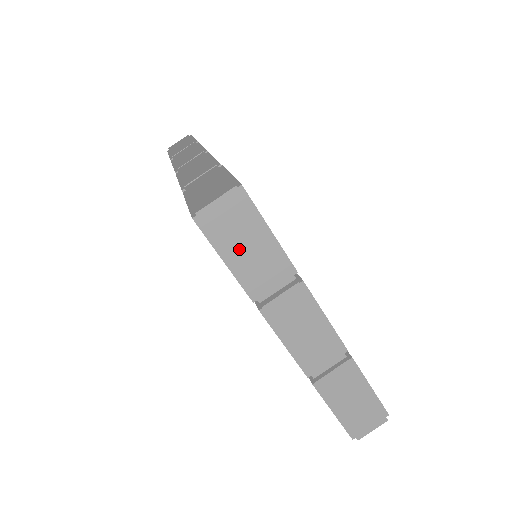
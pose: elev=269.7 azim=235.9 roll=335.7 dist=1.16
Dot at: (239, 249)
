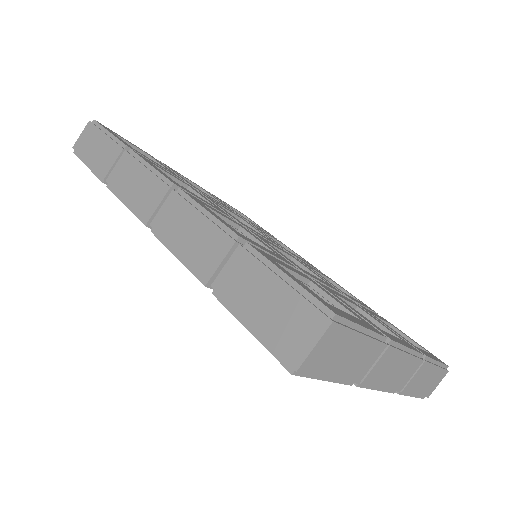
Dot at: (339, 364)
